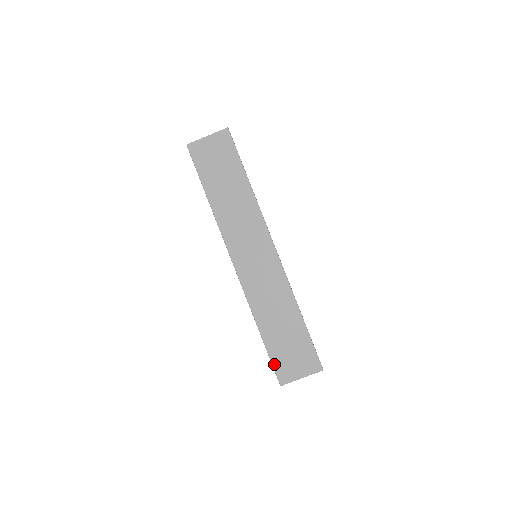
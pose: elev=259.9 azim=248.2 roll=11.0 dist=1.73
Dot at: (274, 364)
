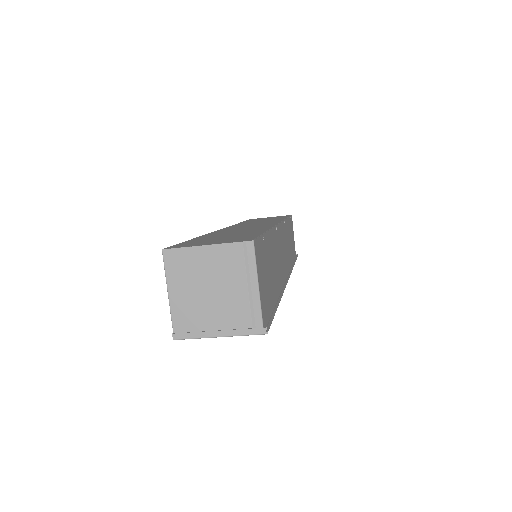
Dot at: occluded
